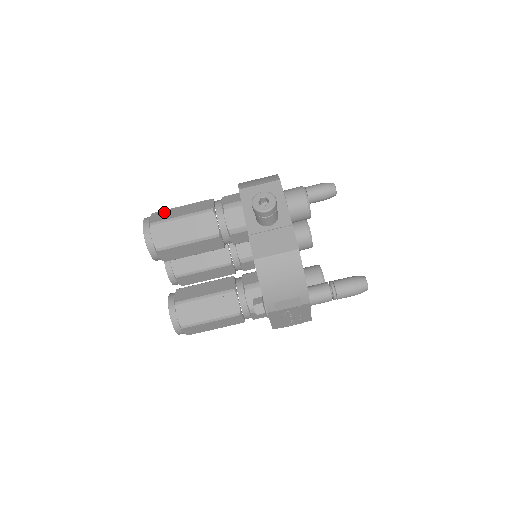
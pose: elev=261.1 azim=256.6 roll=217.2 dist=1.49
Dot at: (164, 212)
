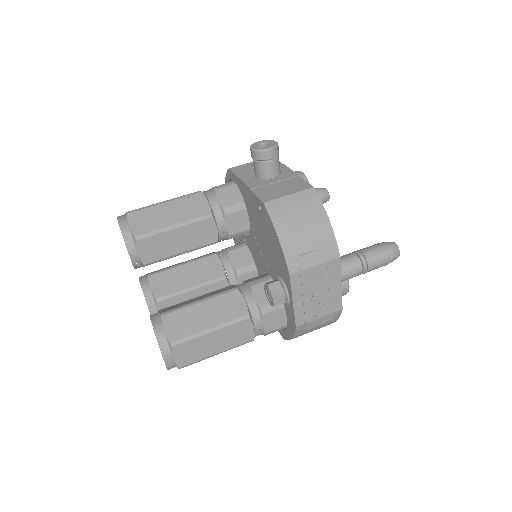
Dot at: occluded
